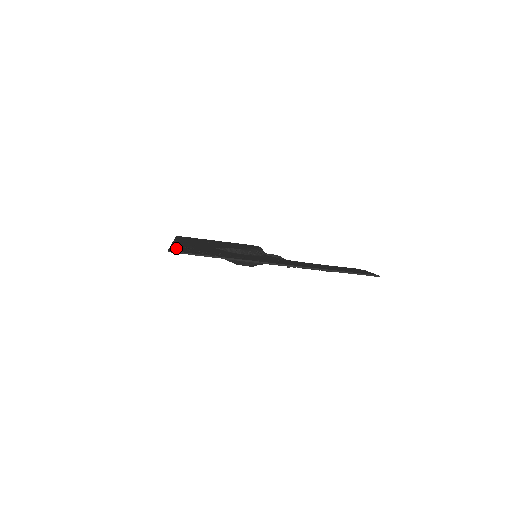
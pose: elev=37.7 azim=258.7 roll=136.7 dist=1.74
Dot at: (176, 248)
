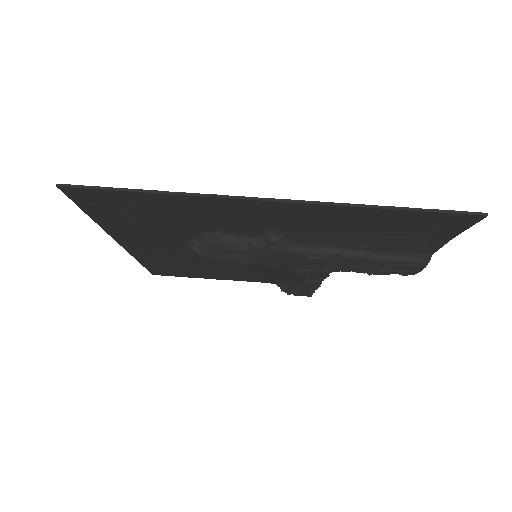
Dot at: (91, 205)
